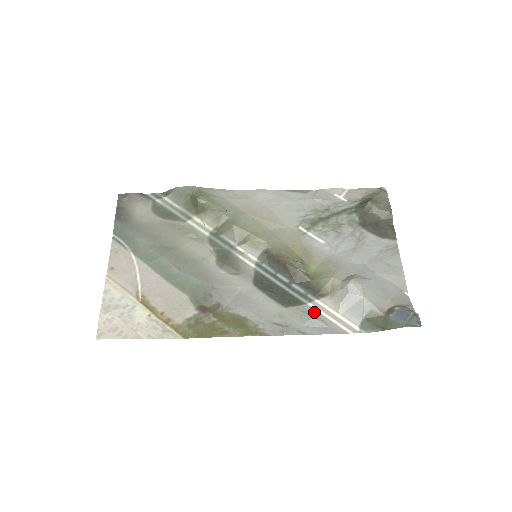
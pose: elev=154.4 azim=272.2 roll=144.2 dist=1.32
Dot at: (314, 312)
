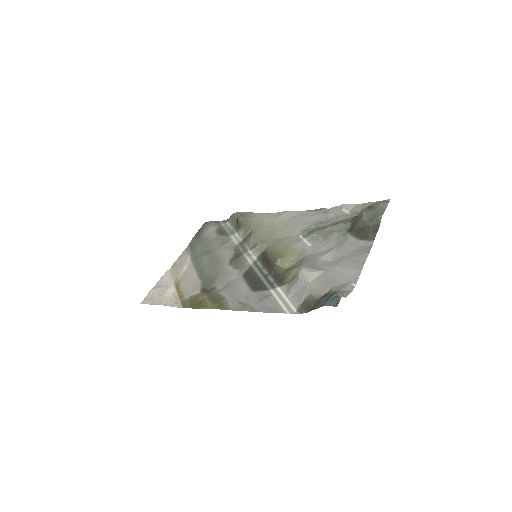
Dot at: (270, 296)
